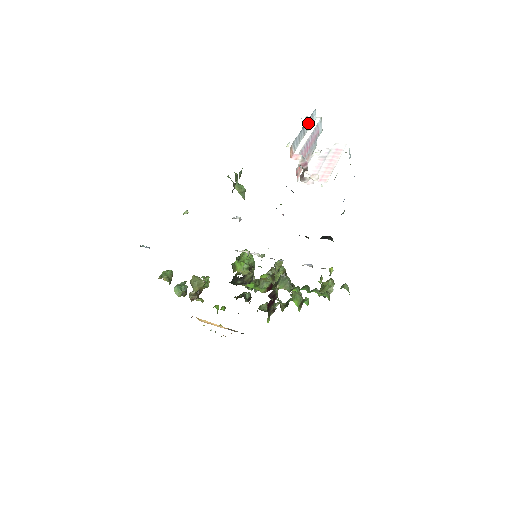
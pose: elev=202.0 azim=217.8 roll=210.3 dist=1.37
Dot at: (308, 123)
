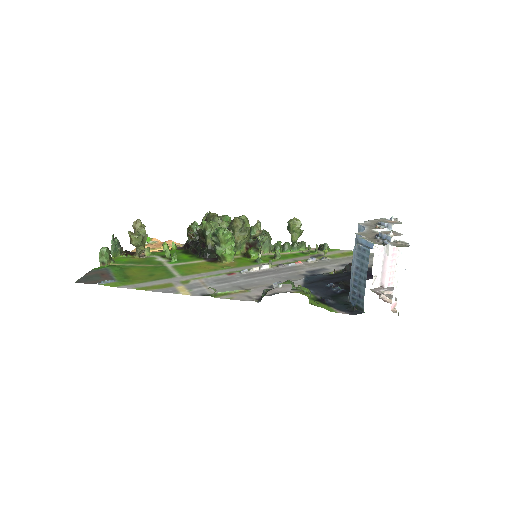
Dot at: occluded
